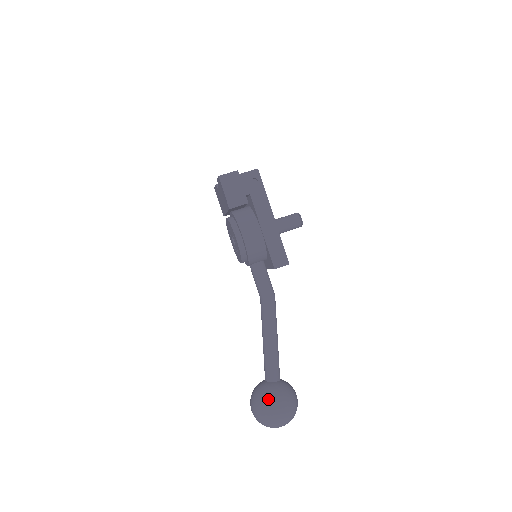
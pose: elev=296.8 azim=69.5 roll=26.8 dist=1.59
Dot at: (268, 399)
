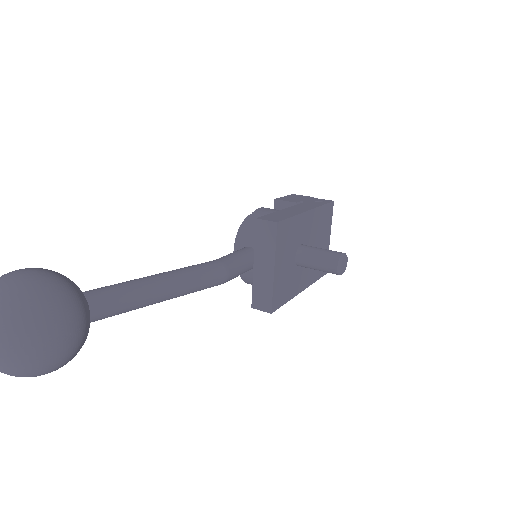
Dot at: occluded
